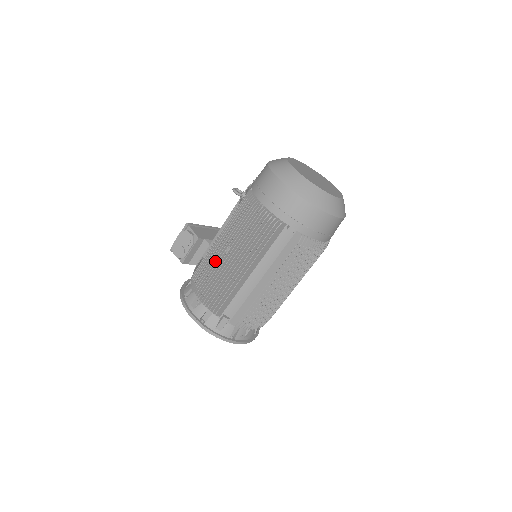
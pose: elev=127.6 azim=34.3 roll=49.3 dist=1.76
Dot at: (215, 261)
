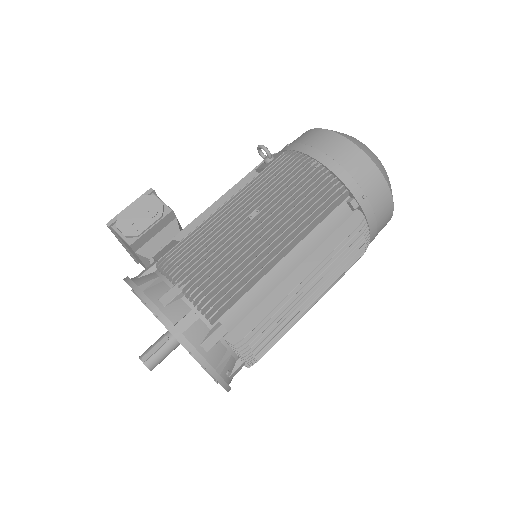
Dot at: (226, 229)
